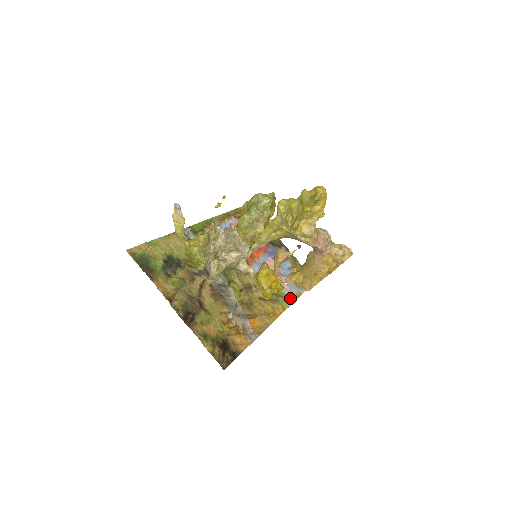
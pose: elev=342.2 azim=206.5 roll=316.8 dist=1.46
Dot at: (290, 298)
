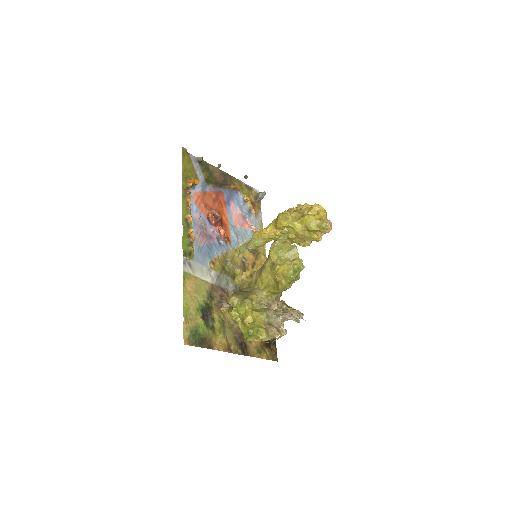
Dot at: occluded
